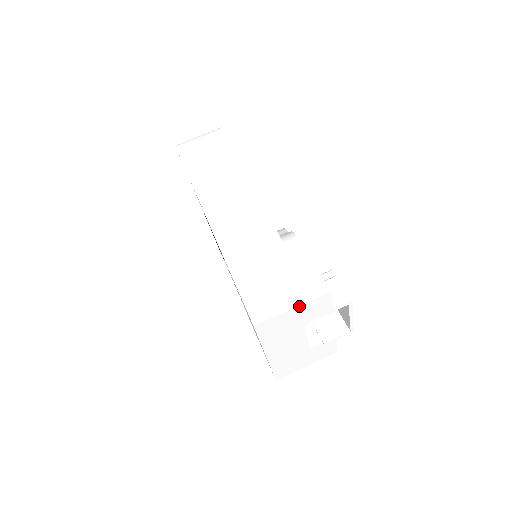
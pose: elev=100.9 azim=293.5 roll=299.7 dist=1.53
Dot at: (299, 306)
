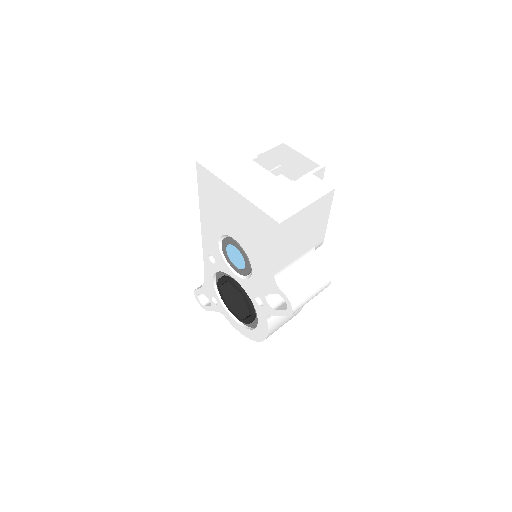
Dot at: (230, 146)
